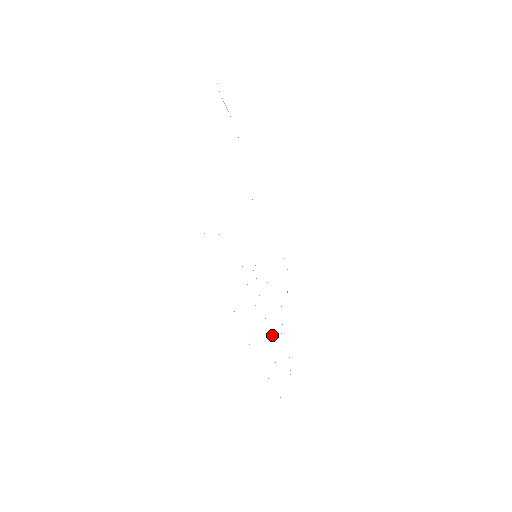
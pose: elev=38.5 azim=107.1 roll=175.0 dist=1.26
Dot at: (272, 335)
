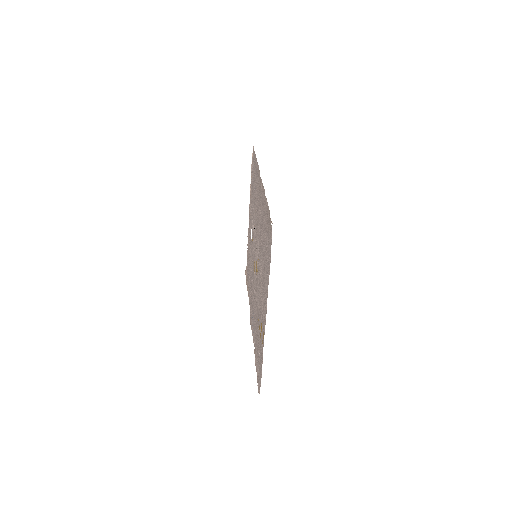
Dot at: occluded
